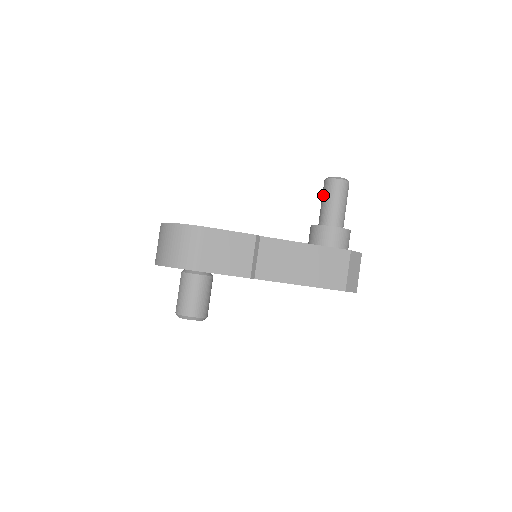
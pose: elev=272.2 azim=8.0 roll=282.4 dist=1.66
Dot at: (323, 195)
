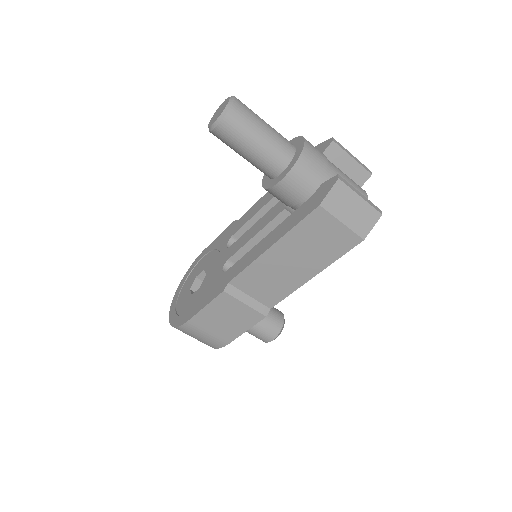
Dot at: occluded
